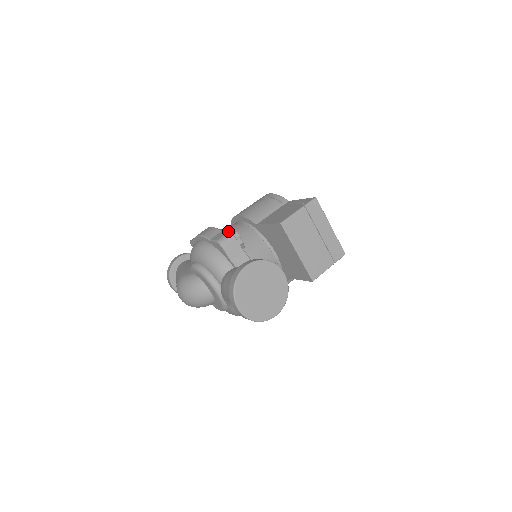
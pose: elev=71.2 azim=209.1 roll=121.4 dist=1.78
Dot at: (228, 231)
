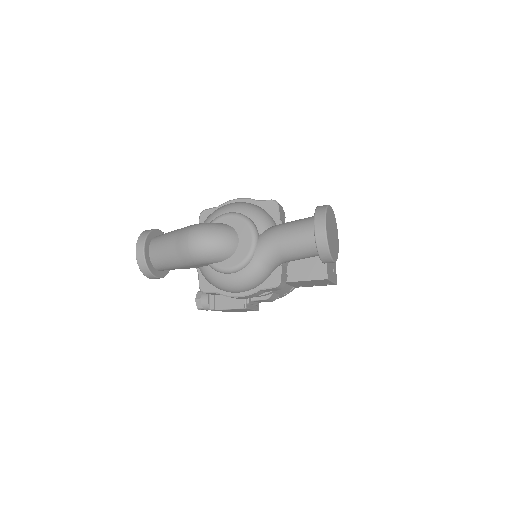
Dot at: occluded
